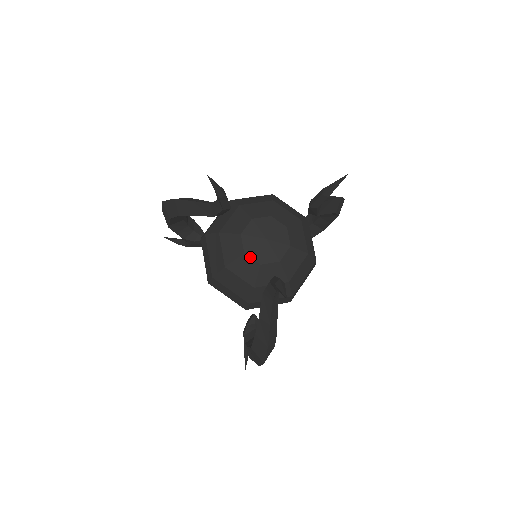
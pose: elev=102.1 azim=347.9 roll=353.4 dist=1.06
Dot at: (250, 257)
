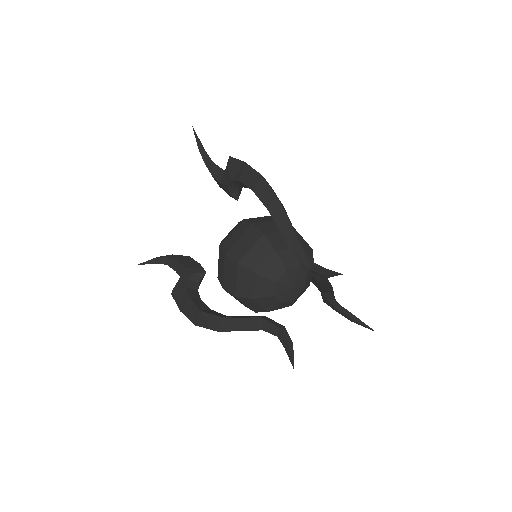
Dot at: (275, 287)
